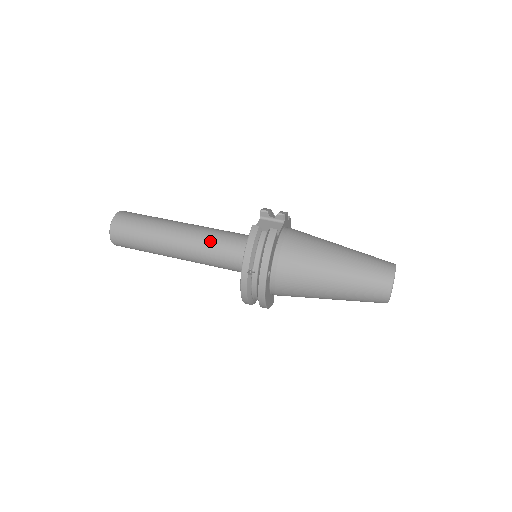
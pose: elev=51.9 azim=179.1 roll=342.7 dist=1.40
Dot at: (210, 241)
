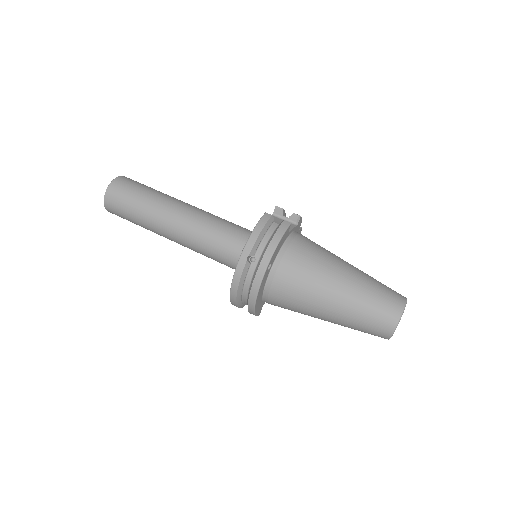
Dot at: (212, 224)
